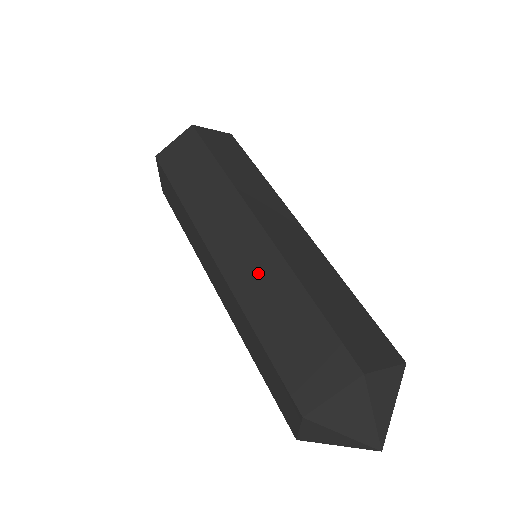
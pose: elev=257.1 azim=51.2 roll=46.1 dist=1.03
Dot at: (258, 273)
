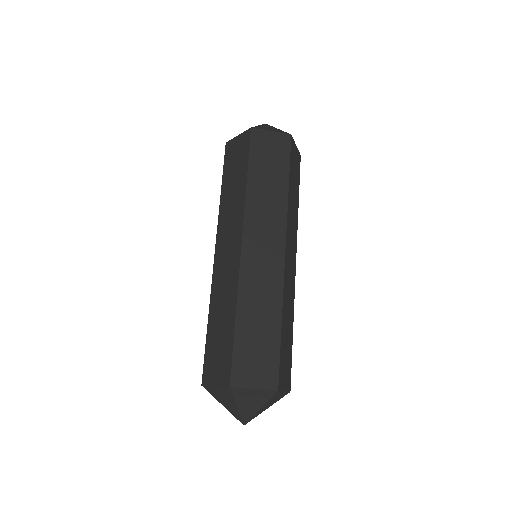
Dot at: (263, 283)
